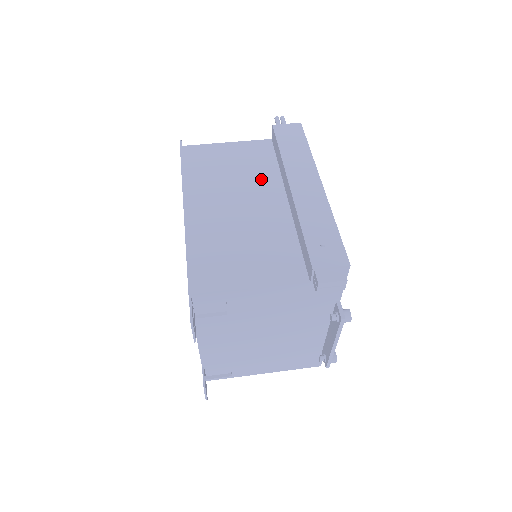
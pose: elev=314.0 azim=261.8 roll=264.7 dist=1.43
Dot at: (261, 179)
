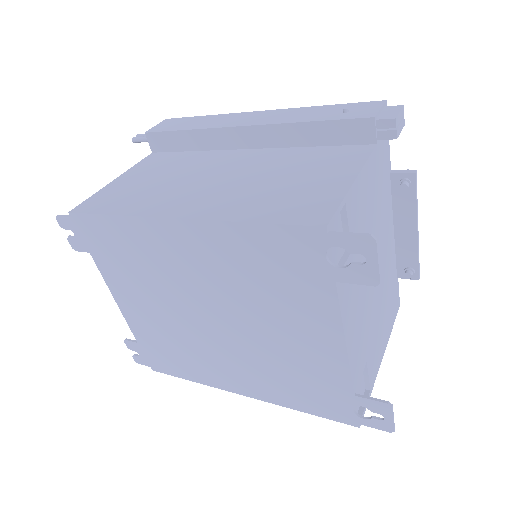
Dot at: (198, 162)
